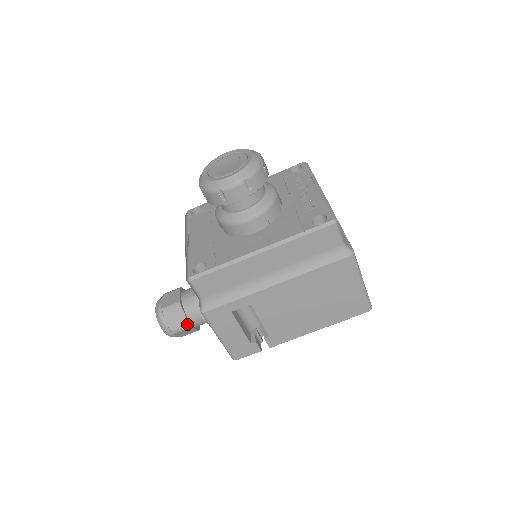
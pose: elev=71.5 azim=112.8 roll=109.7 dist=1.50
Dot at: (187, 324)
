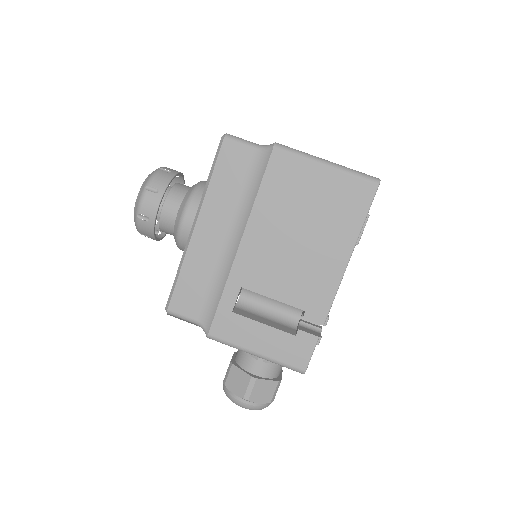
Dot at: (250, 378)
